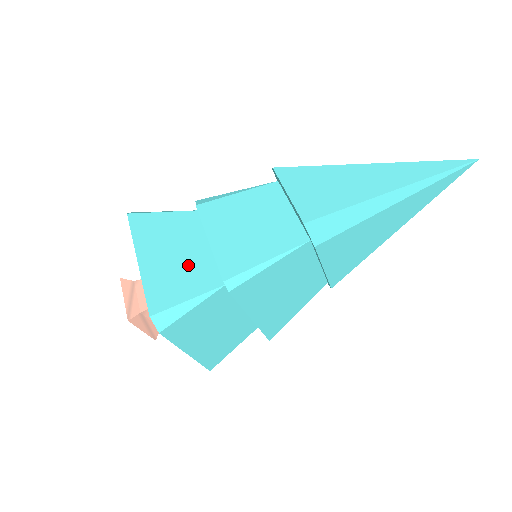
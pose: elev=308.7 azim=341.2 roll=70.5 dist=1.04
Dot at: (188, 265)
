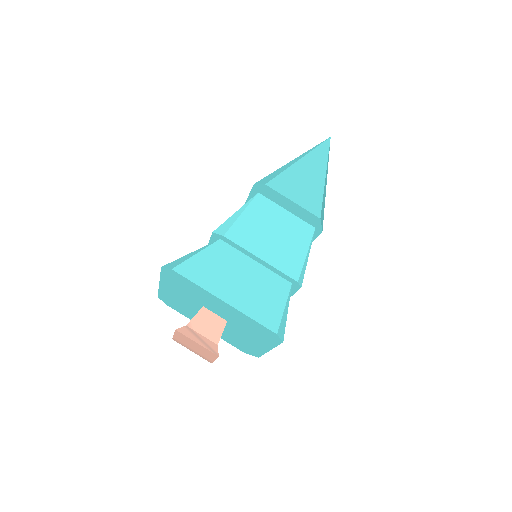
Dot at: (259, 284)
